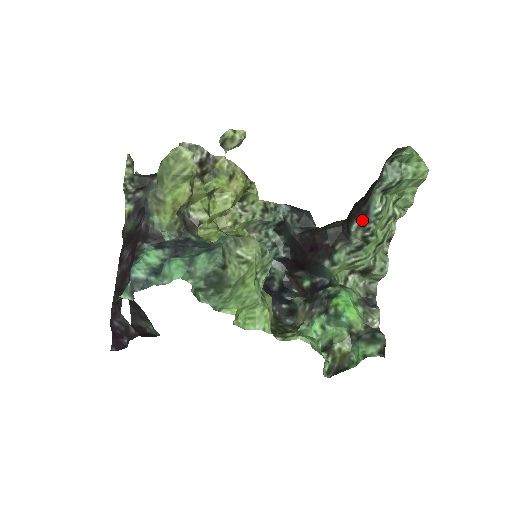
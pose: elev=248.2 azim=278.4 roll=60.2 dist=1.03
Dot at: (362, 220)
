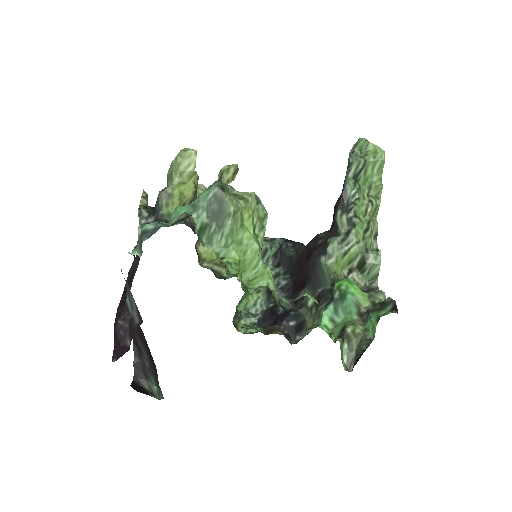
Dot at: (344, 206)
